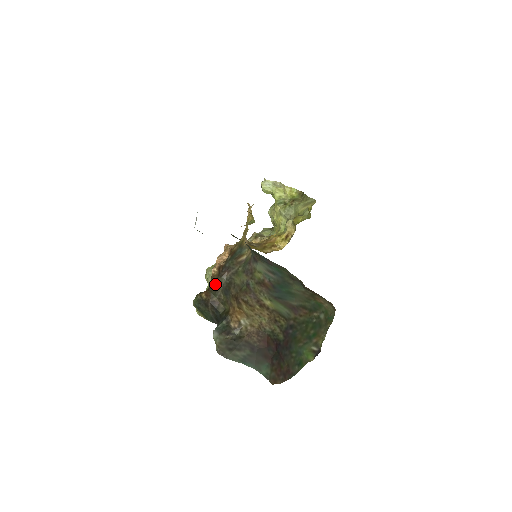
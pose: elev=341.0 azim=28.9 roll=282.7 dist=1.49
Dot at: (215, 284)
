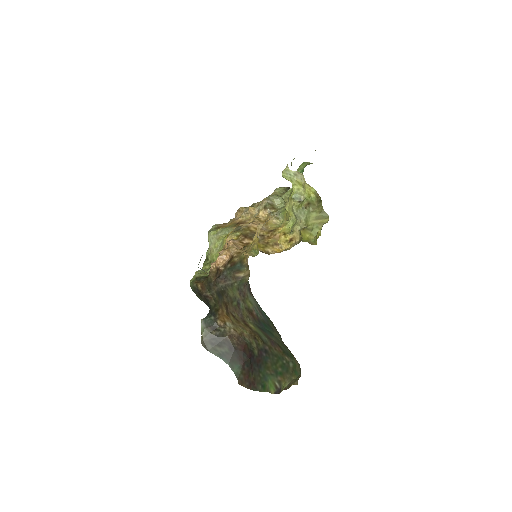
Dot at: (211, 282)
